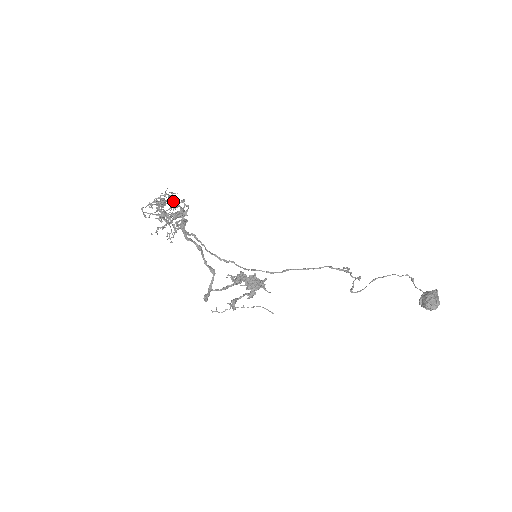
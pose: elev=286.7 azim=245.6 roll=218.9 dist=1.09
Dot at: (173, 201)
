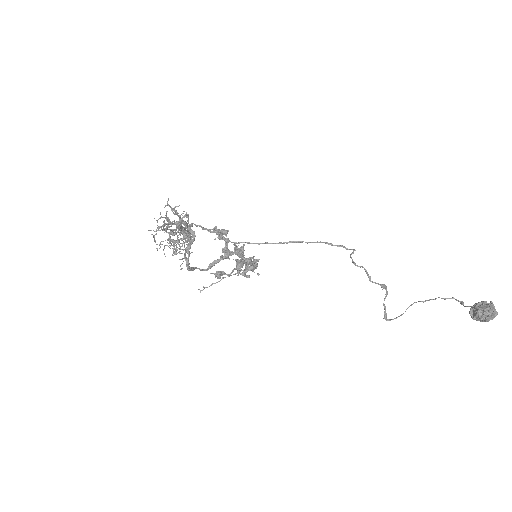
Dot at: occluded
